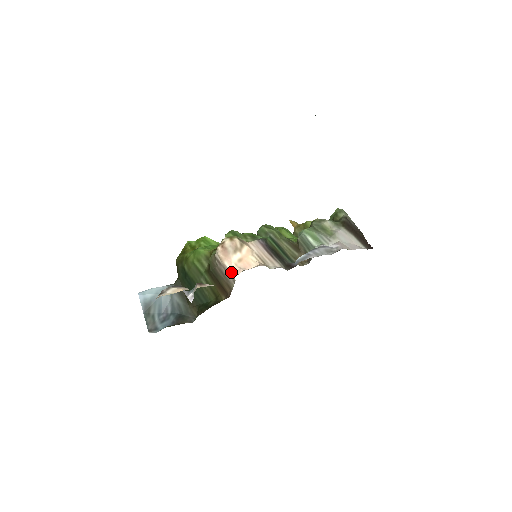
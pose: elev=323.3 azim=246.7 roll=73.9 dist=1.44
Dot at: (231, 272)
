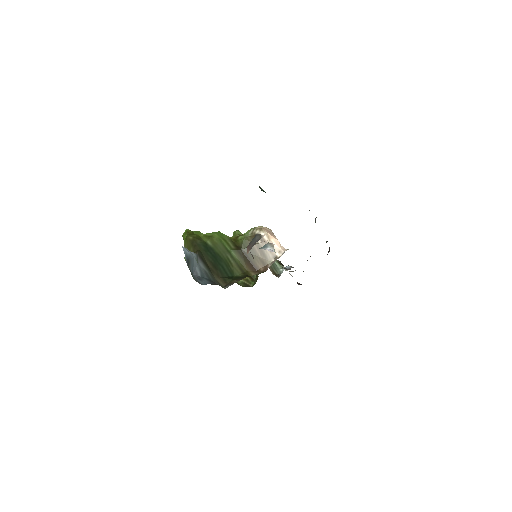
Dot at: (276, 249)
